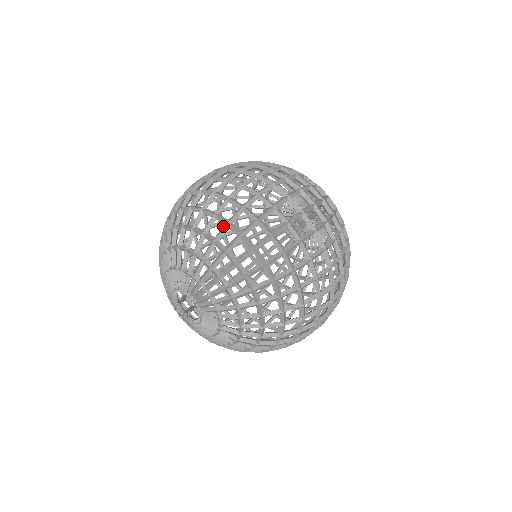
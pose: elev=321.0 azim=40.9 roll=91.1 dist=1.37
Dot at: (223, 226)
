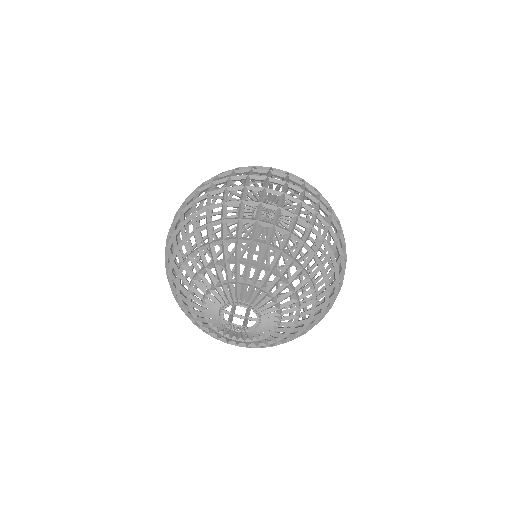
Dot at: (318, 267)
